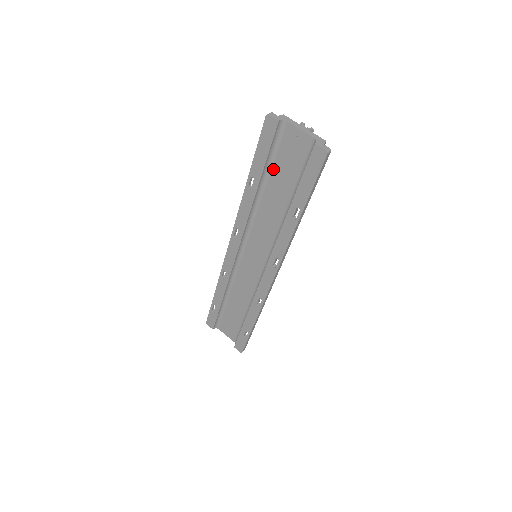
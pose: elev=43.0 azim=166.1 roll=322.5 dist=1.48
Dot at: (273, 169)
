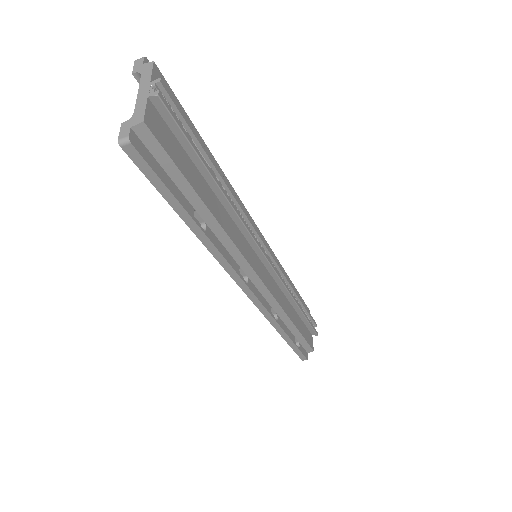
Dot at: occluded
